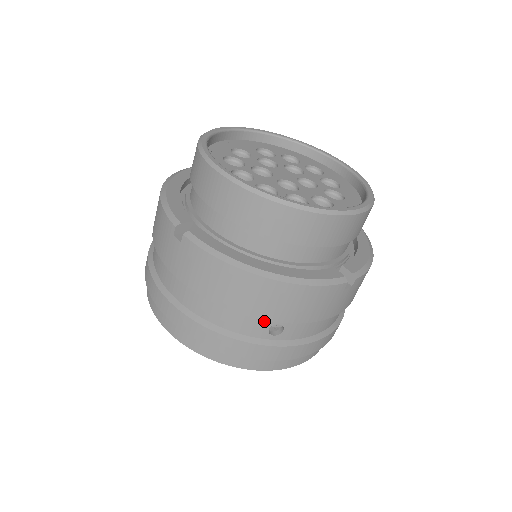
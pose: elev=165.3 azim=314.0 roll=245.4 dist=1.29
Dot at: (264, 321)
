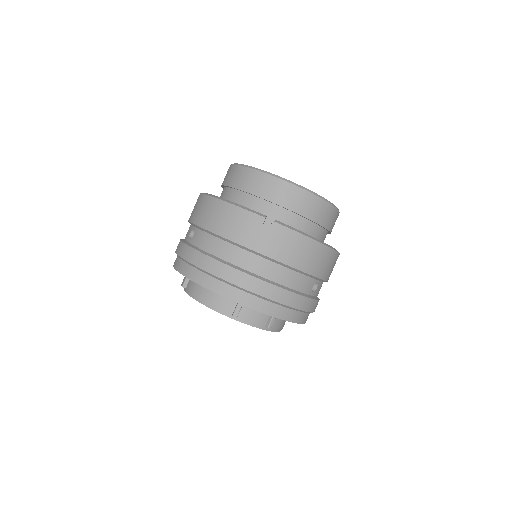
Dot at: (313, 280)
